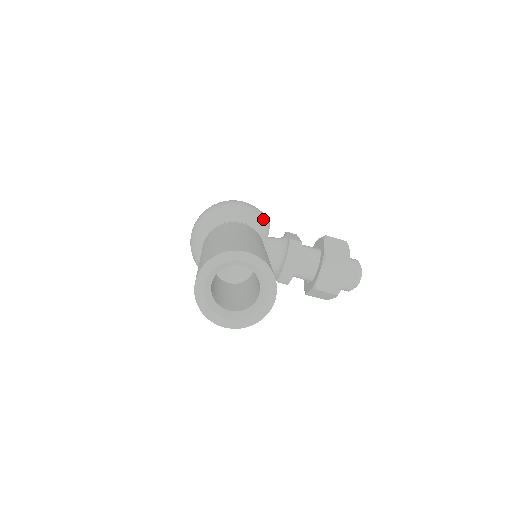
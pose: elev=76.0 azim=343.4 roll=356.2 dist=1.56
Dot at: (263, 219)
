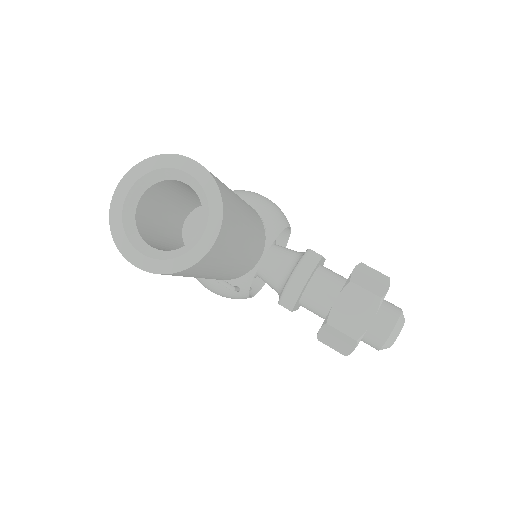
Dot at: (279, 215)
